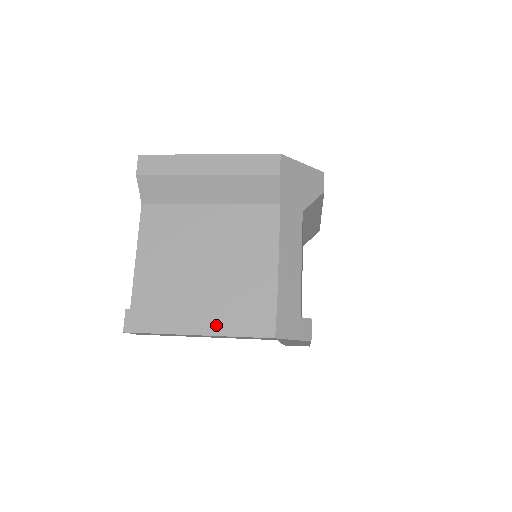
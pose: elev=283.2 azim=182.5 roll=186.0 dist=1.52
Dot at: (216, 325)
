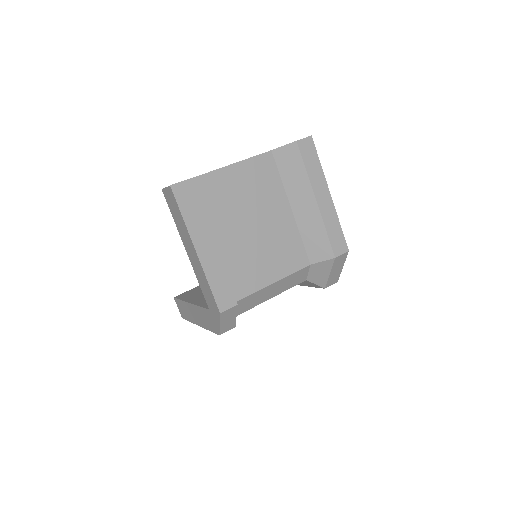
Dot at: (210, 262)
